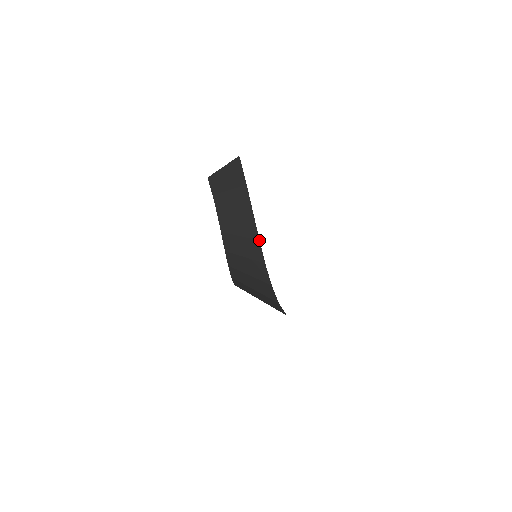
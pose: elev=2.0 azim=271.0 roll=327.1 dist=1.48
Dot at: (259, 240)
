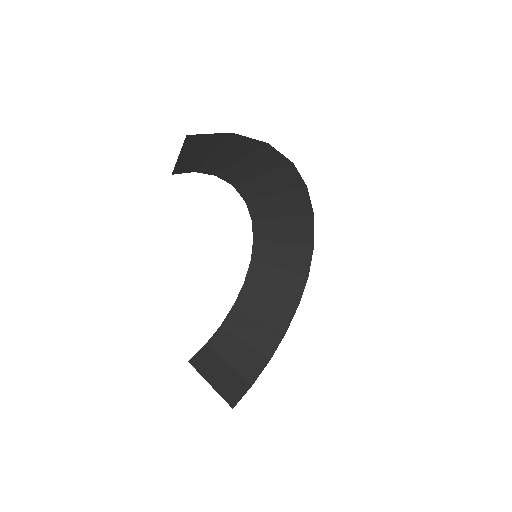
Dot at: (292, 163)
